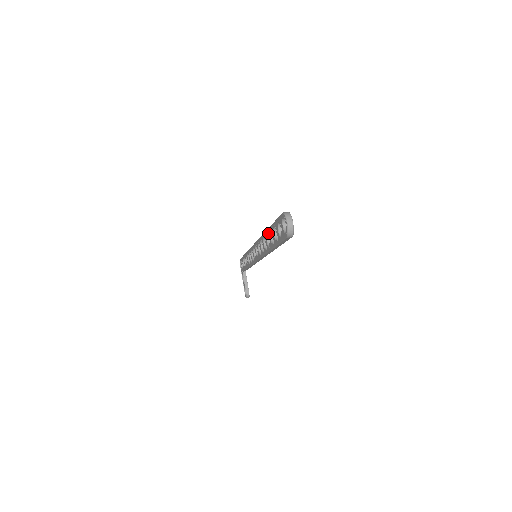
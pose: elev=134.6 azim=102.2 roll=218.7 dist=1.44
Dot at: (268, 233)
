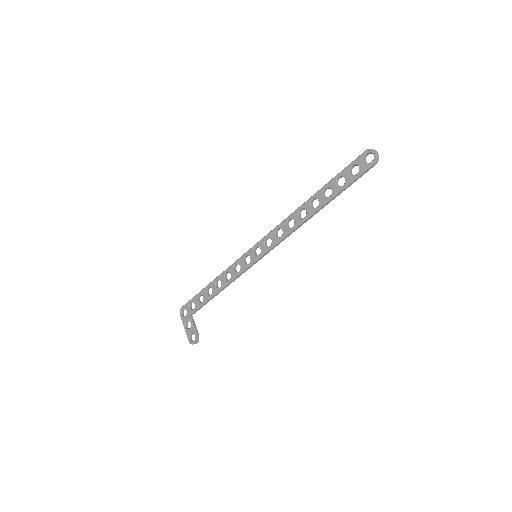
Dot at: (317, 195)
